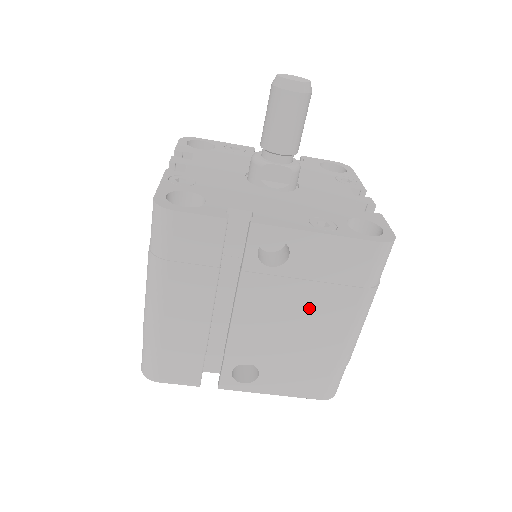
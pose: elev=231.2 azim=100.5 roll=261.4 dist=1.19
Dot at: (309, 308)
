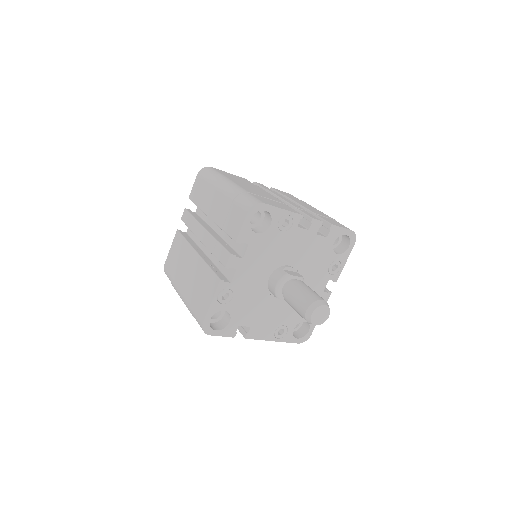
Dot at: occluded
